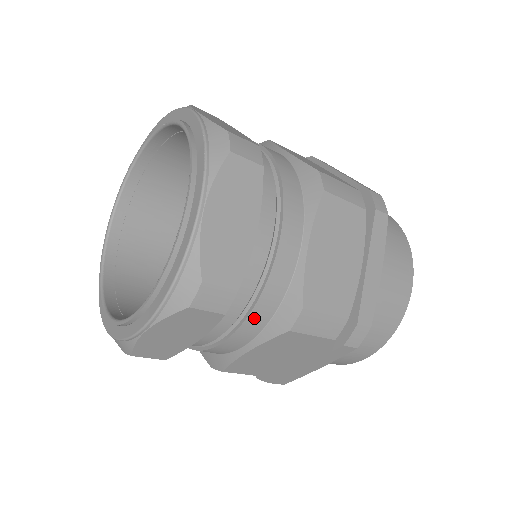
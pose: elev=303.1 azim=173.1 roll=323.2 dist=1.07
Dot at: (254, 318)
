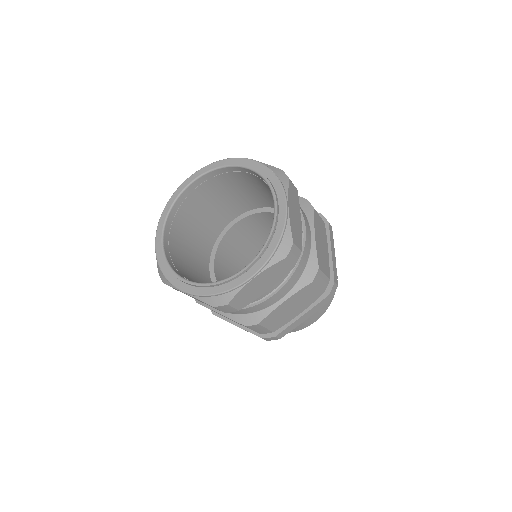
Dot at: (295, 275)
